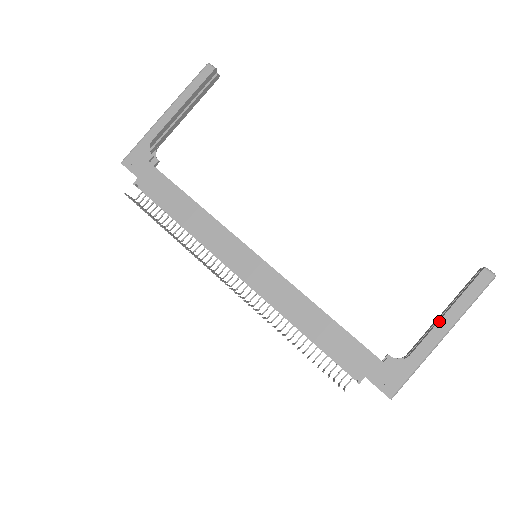
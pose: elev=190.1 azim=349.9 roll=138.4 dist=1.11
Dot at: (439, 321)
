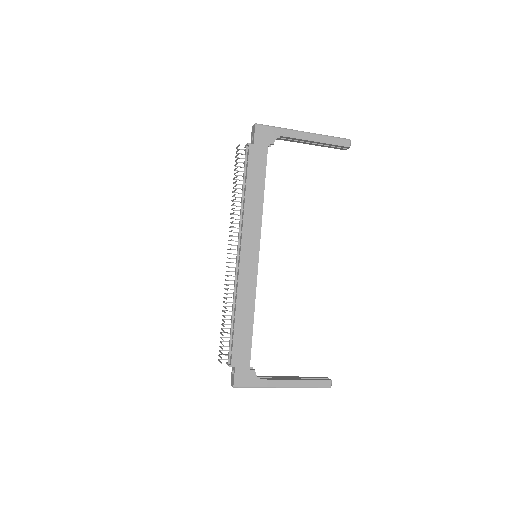
Dot at: (290, 380)
